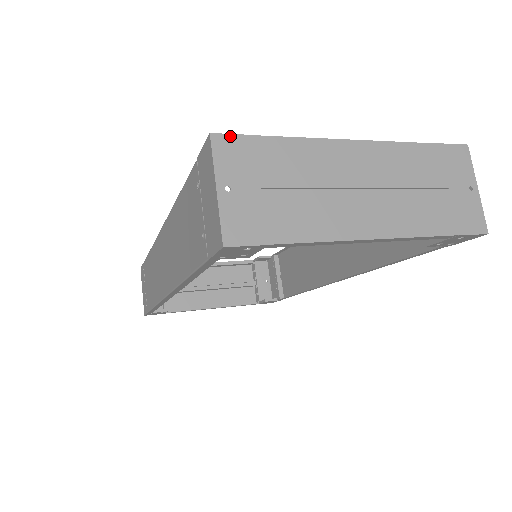
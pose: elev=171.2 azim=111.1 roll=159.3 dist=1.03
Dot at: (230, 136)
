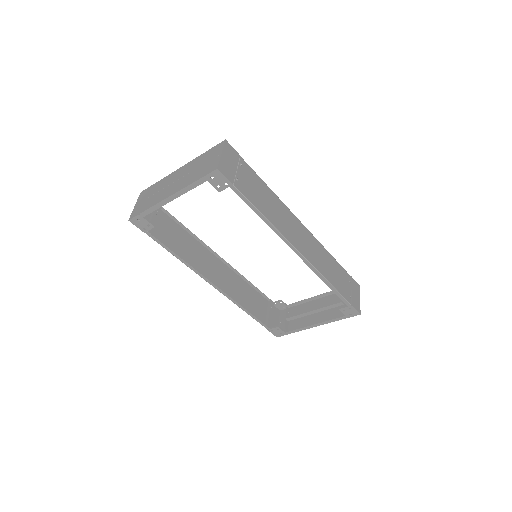
Dot at: (145, 190)
